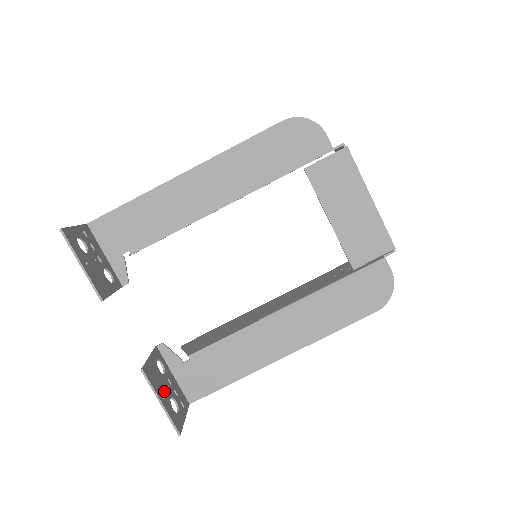
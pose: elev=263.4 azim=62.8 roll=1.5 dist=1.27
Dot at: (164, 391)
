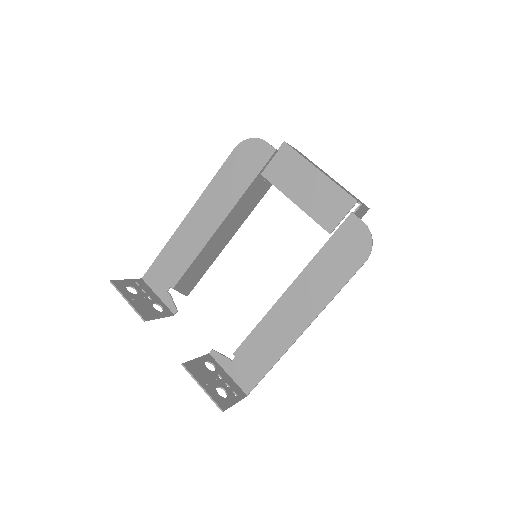
Dot at: (209, 381)
